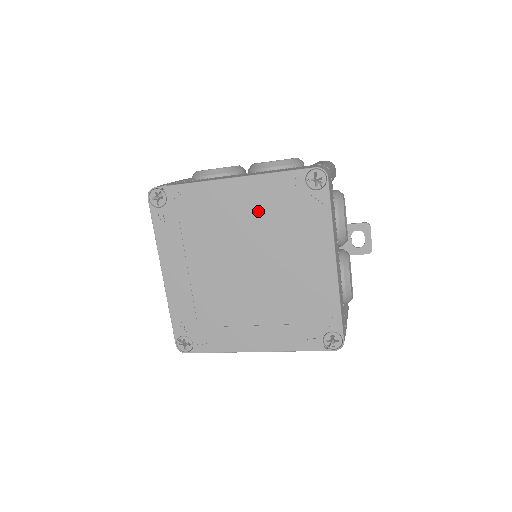
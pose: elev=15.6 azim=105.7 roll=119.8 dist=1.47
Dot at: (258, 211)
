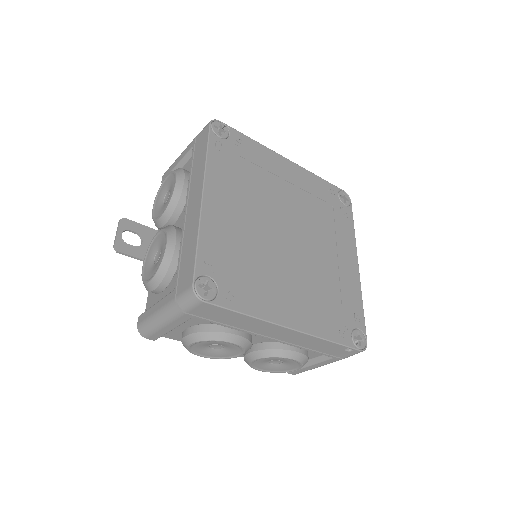
Dot at: (305, 194)
